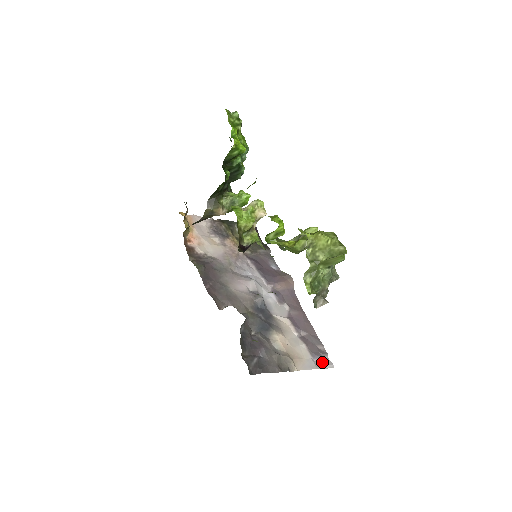
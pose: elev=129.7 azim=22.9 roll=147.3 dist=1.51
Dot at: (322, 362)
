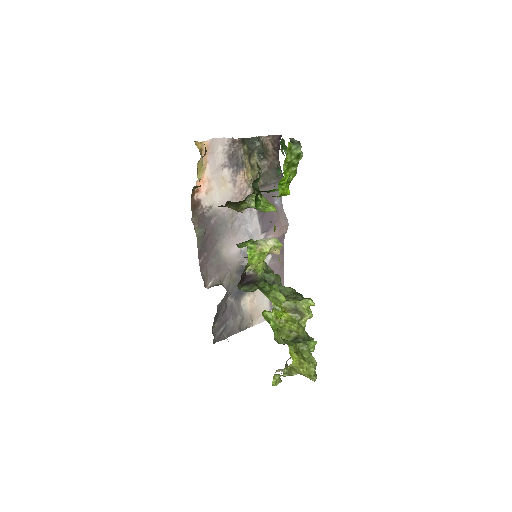
Dot at: occluded
